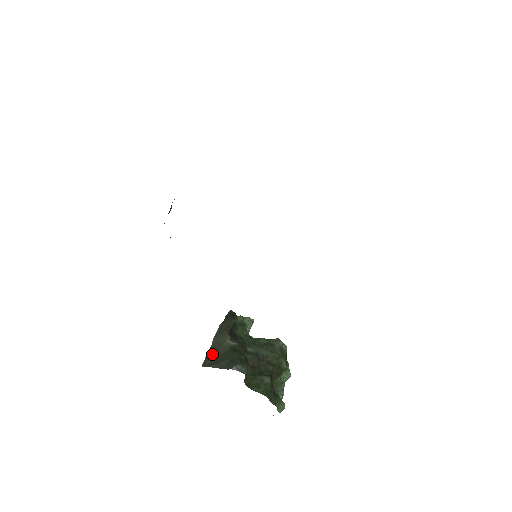
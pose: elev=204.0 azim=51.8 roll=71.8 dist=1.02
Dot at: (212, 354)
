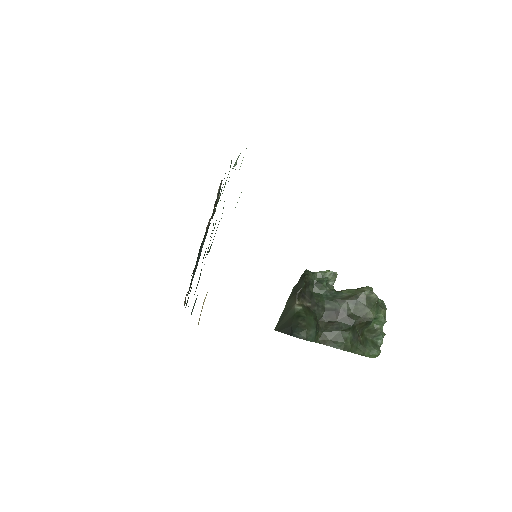
Dot at: (282, 319)
